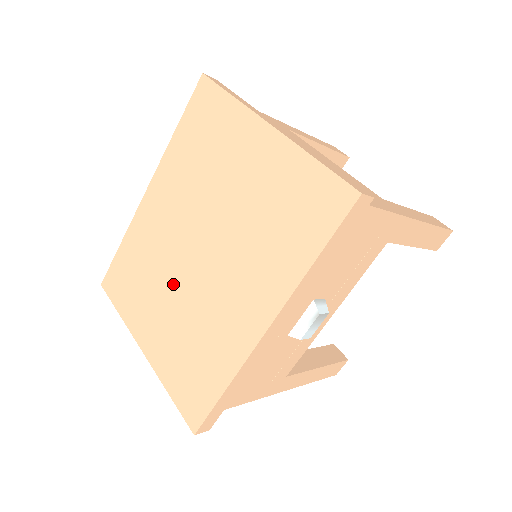
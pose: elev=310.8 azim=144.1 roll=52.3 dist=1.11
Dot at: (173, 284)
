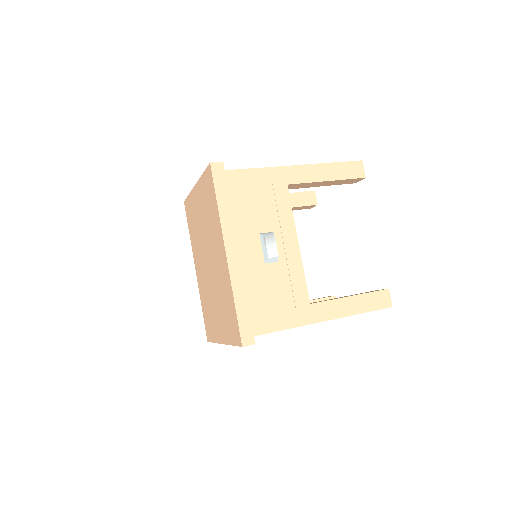
Dot at: (212, 292)
